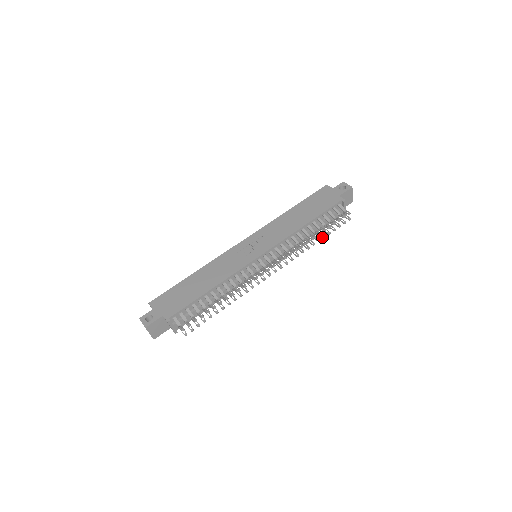
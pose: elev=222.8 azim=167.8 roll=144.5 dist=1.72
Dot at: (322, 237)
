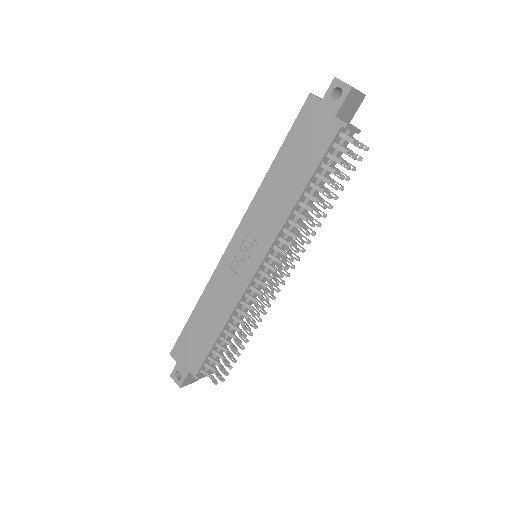
Dot at: occluded
